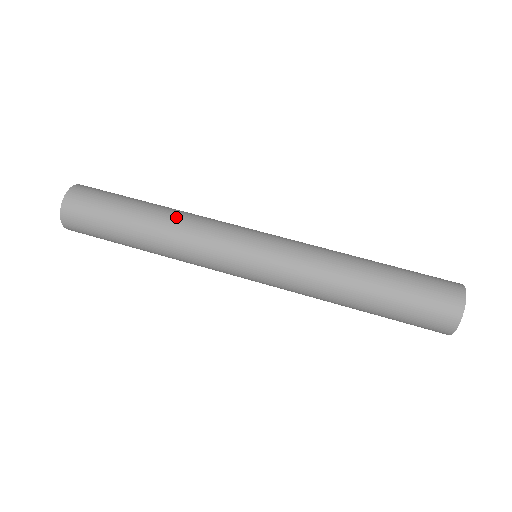
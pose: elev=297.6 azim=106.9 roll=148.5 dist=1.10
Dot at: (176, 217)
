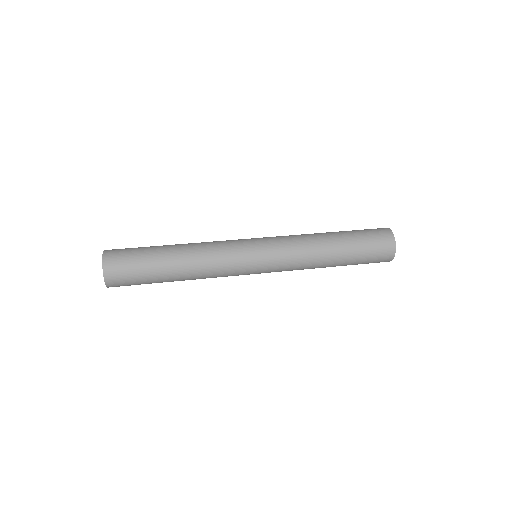
Dot at: (195, 253)
